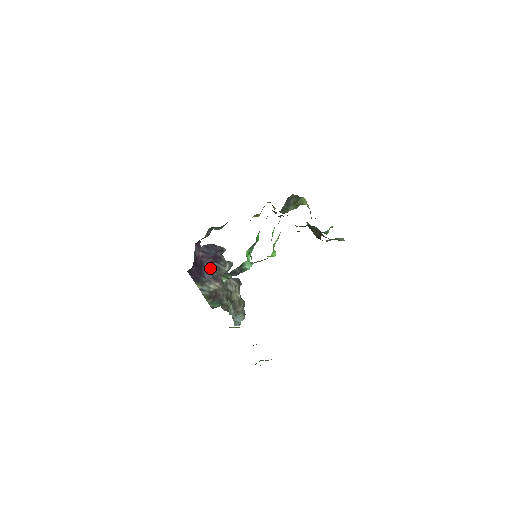
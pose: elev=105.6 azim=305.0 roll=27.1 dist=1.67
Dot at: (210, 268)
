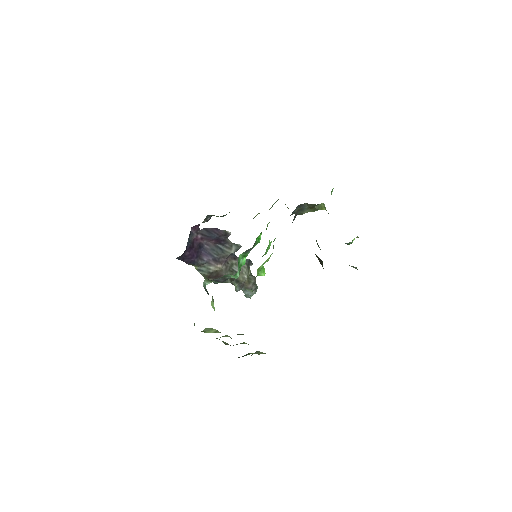
Dot at: (211, 250)
